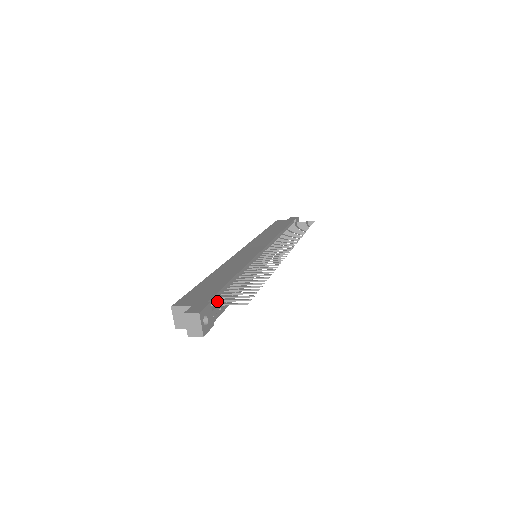
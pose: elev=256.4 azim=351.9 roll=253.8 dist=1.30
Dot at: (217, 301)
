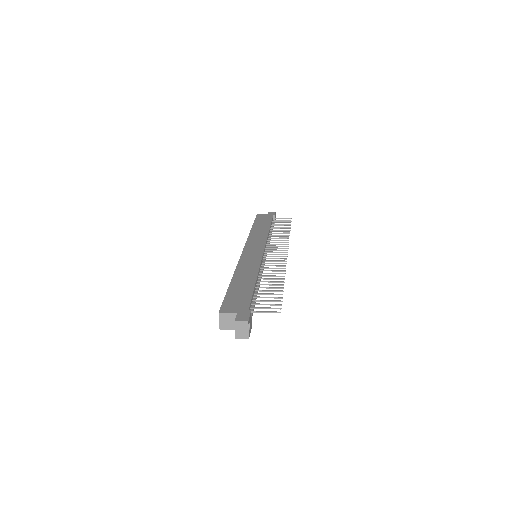
Dot at: (253, 308)
